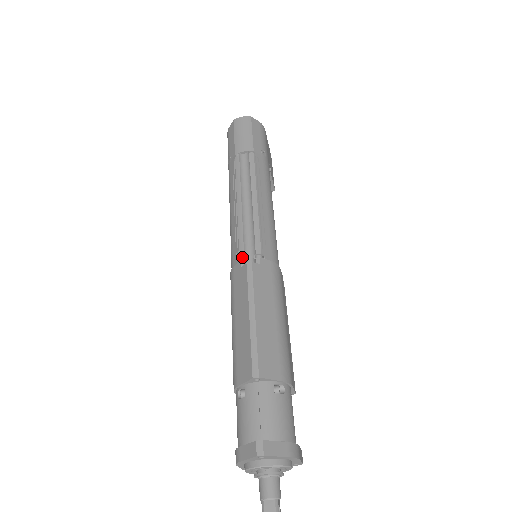
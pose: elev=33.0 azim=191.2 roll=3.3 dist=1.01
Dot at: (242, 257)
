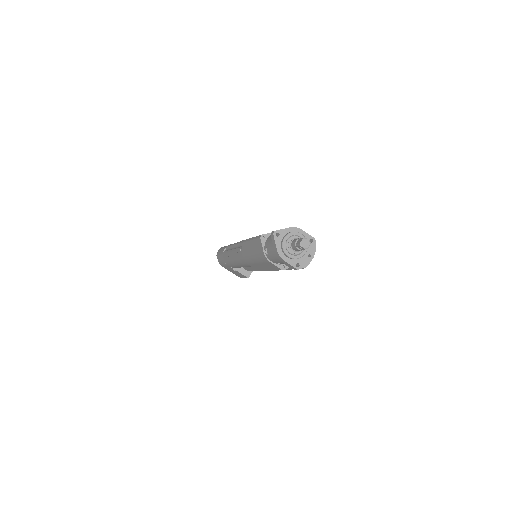
Dot at: (241, 249)
